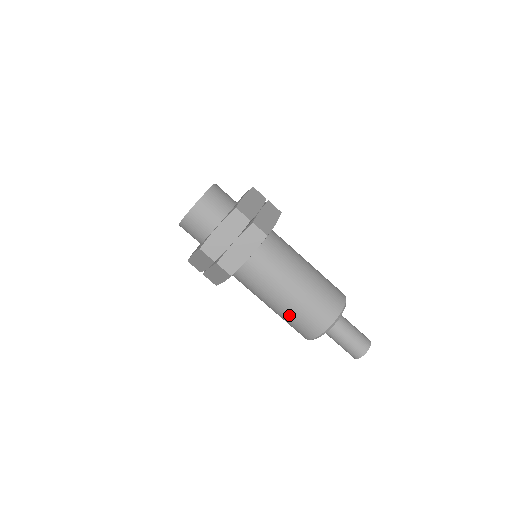
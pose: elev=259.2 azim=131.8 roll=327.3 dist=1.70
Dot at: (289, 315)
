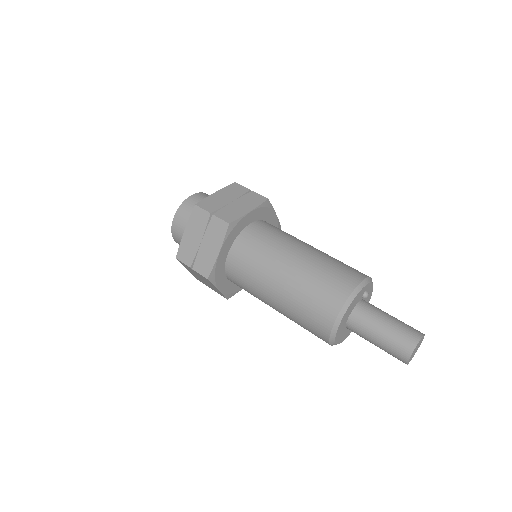
Dot at: (303, 282)
